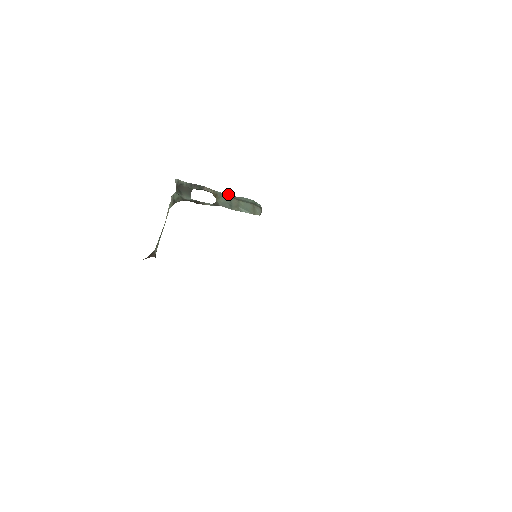
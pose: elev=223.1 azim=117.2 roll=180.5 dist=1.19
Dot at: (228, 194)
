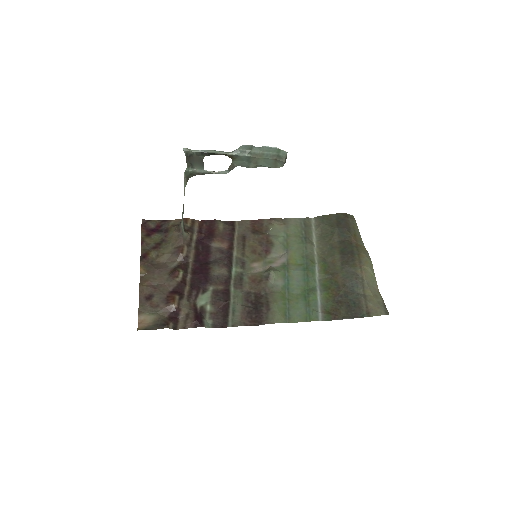
Dot at: (246, 148)
